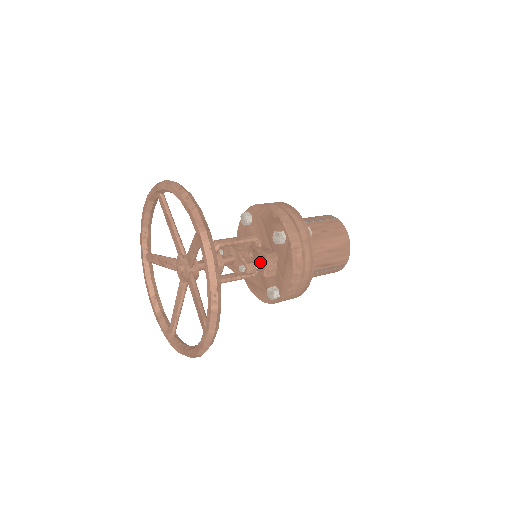
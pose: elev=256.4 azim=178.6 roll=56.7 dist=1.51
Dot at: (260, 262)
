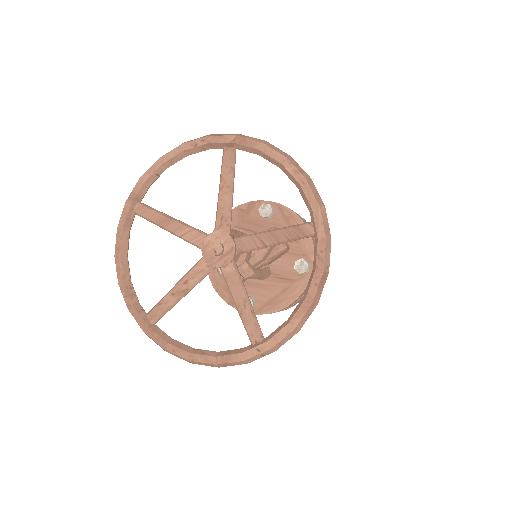
Dot at: occluded
